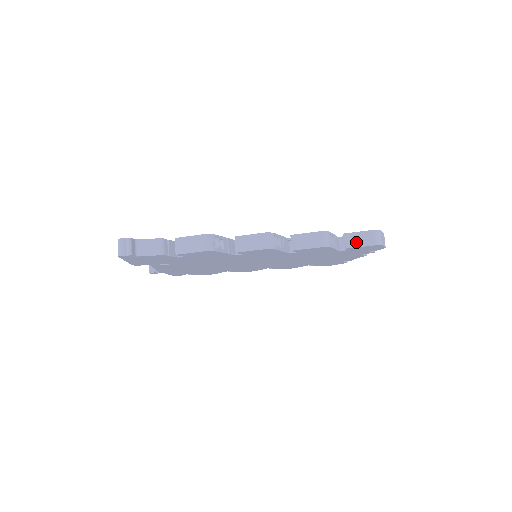
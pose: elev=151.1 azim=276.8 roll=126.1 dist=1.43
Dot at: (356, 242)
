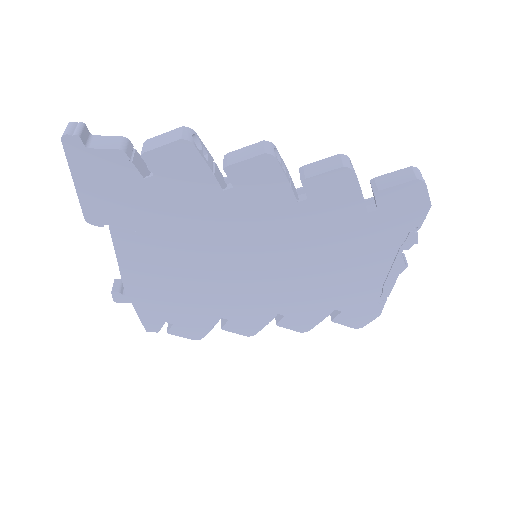
Dot at: (389, 182)
